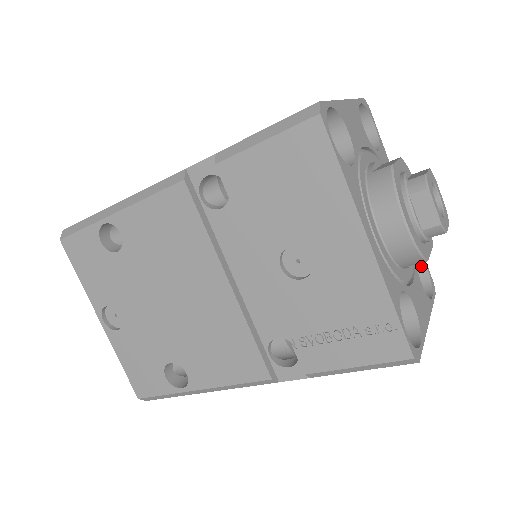
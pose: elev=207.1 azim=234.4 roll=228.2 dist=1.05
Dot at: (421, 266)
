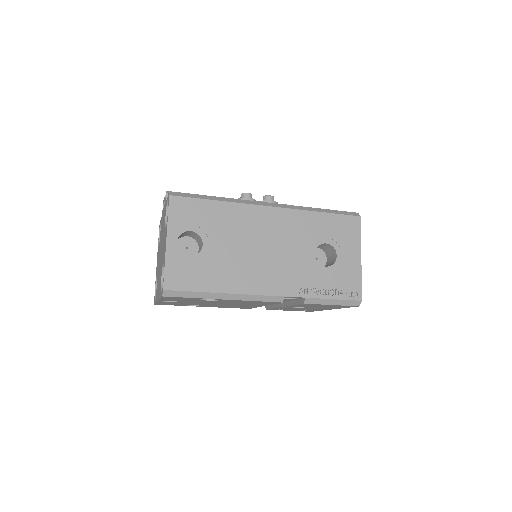
Dot at: occluded
